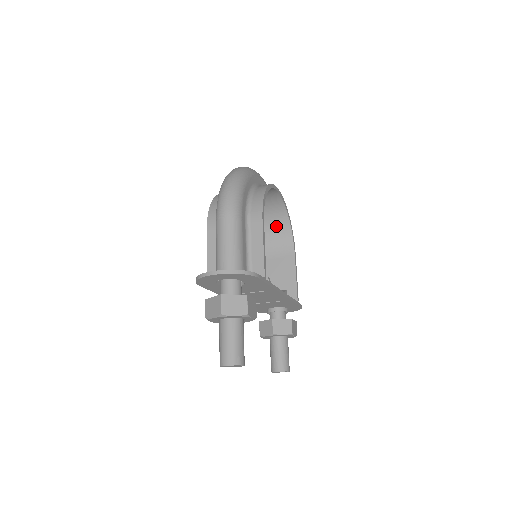
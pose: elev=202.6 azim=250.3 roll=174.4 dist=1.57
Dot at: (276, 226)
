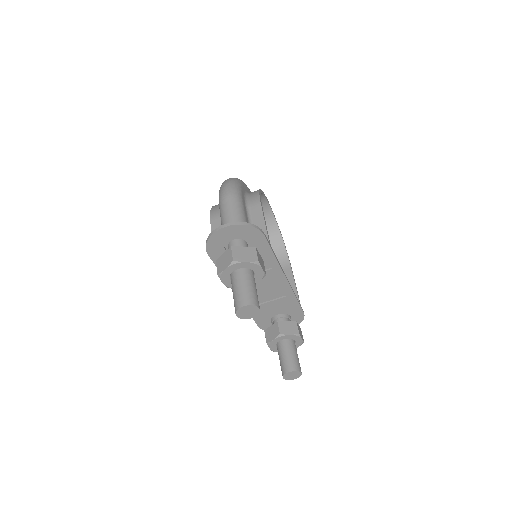
Dot at: occluded
